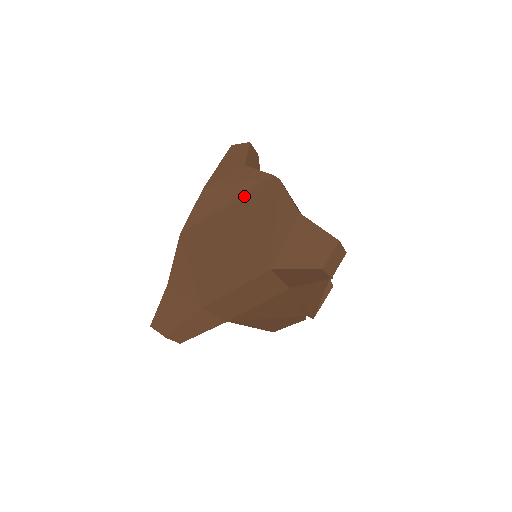
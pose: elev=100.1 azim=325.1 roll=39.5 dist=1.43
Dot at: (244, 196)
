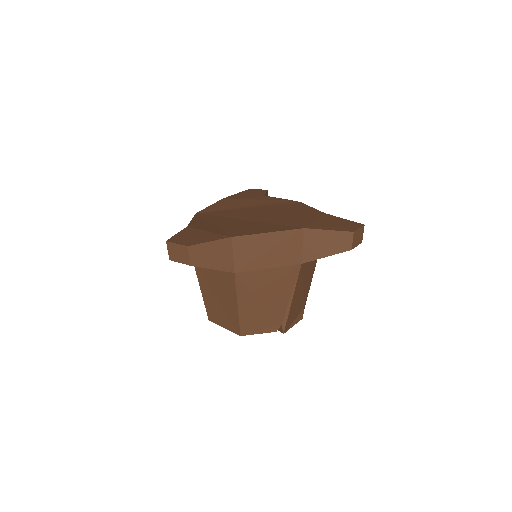
Dot at: (267, 205)
